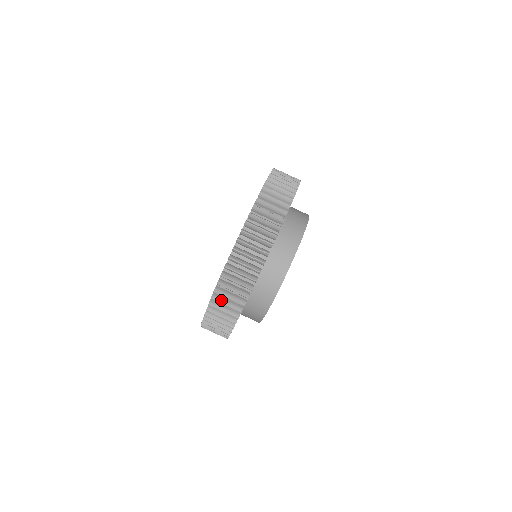
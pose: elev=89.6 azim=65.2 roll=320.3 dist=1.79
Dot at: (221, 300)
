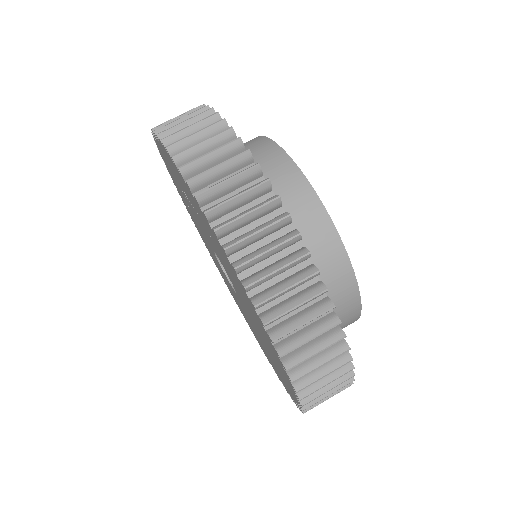
Dot at: (314, 386)
